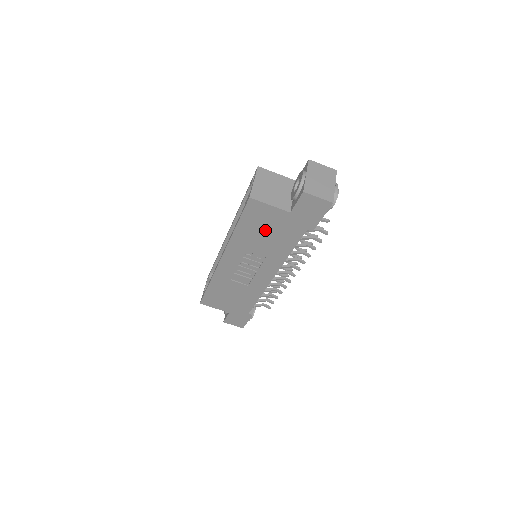
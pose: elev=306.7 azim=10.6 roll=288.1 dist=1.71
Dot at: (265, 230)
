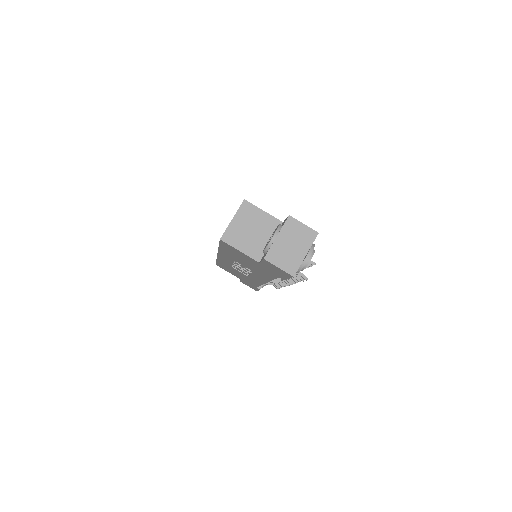
Dot at: (244, 260)
